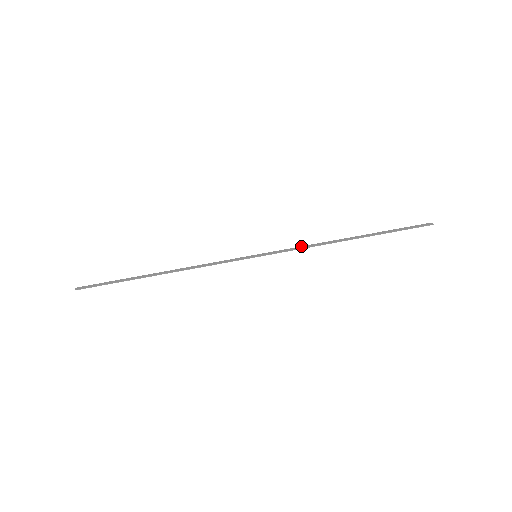
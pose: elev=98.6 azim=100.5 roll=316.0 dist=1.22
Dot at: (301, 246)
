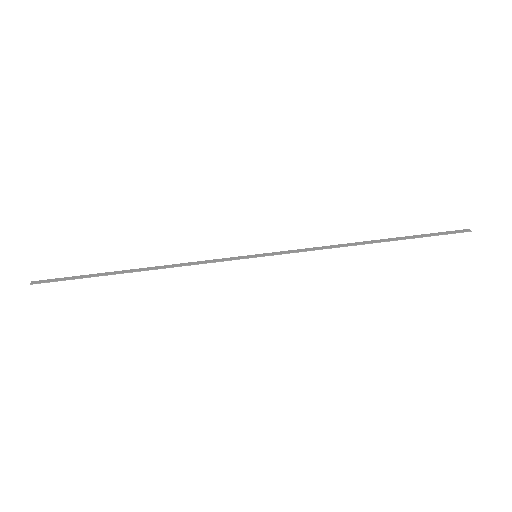
Dot at: occluded
